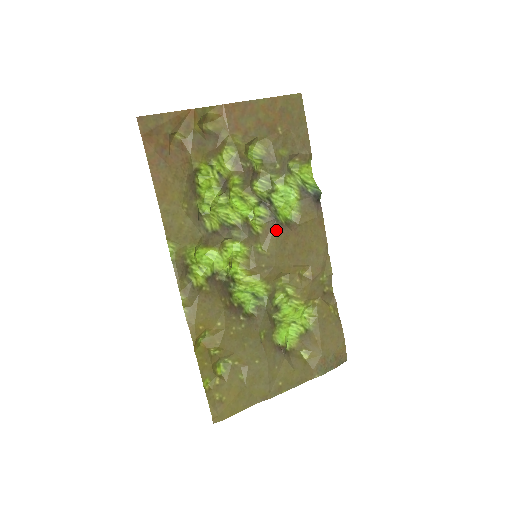
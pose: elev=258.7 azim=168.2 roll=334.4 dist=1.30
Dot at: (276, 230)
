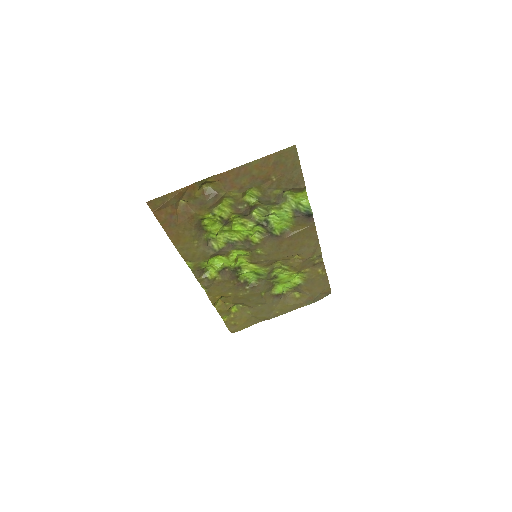
Dot at: (272, 240)
